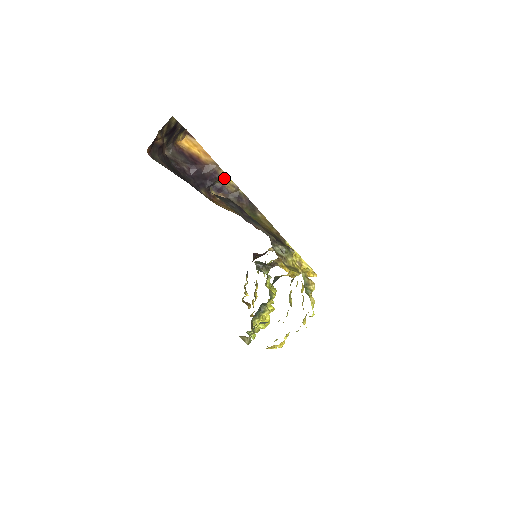
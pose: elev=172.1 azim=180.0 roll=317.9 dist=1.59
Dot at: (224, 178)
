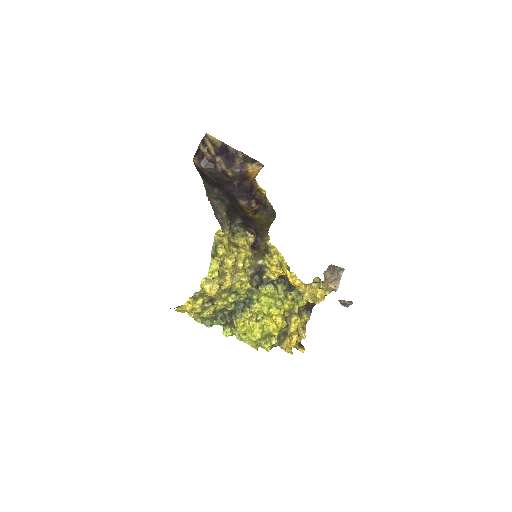
Dot at: (262, 192)
